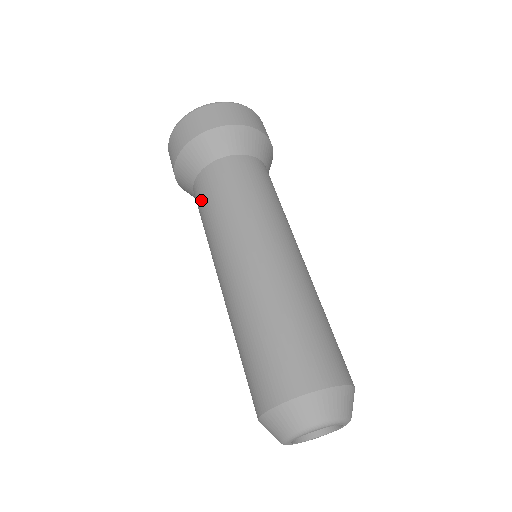
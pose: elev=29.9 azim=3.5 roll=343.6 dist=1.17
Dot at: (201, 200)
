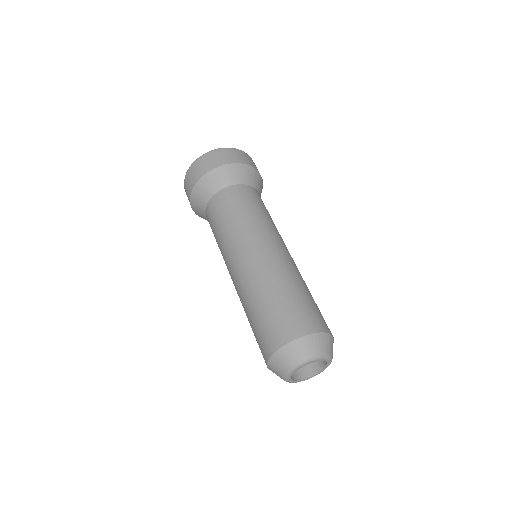
Dot at: occluded
